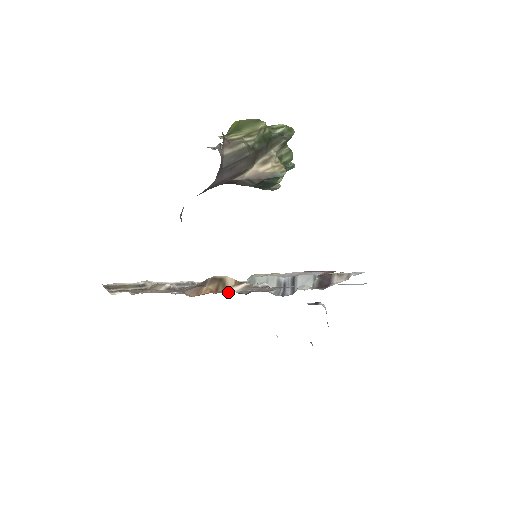
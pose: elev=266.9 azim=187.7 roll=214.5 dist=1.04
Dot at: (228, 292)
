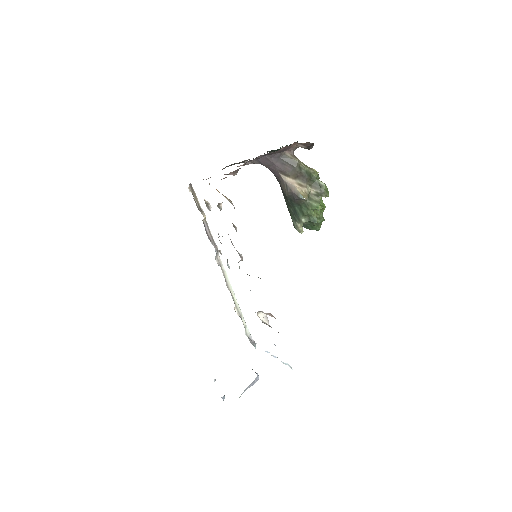
Dot at: (223, 195)
